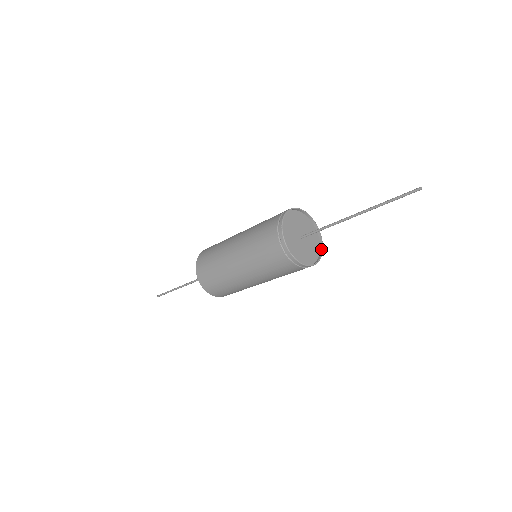
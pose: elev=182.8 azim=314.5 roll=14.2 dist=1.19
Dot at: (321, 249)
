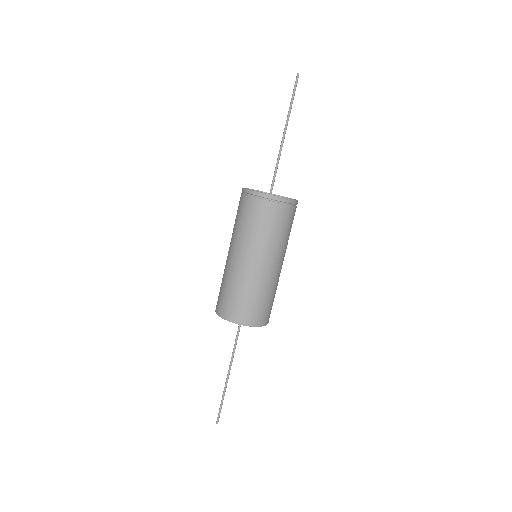
Dot at: occluded
